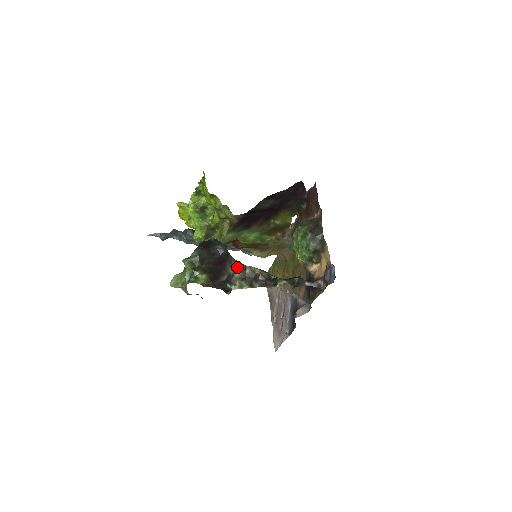
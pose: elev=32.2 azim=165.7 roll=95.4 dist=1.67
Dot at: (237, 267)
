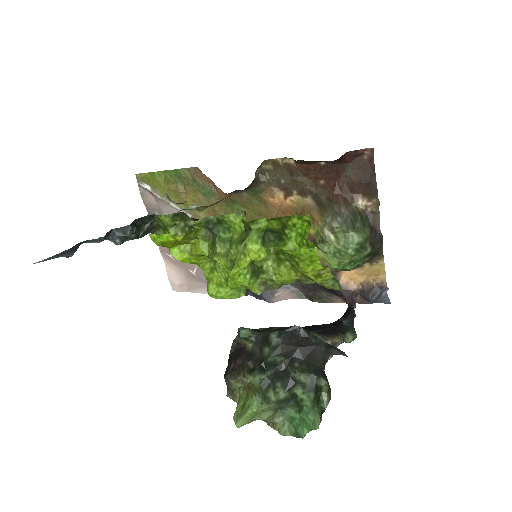
Dot at: occluded
